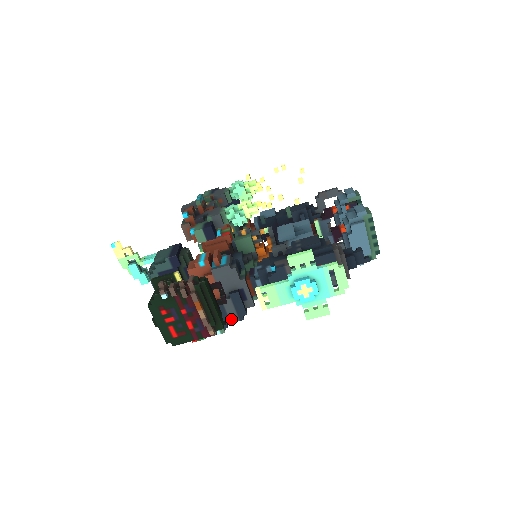
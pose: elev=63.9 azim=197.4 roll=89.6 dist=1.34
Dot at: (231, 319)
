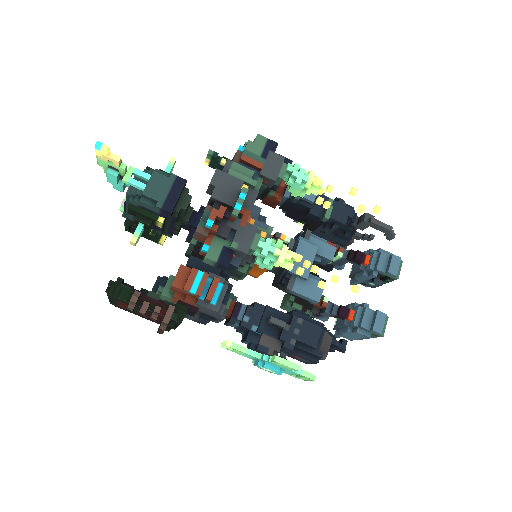
Dot at: (188, 318)
